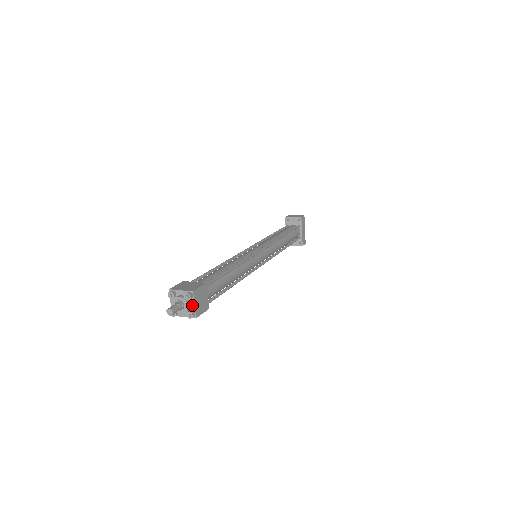
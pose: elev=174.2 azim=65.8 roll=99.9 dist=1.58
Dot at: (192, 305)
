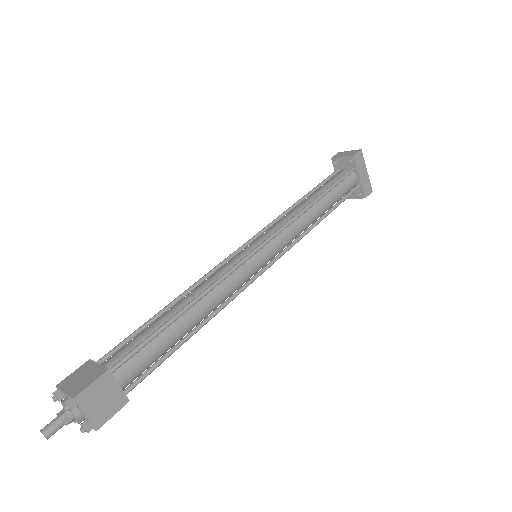
Dot at: (83, 414)
